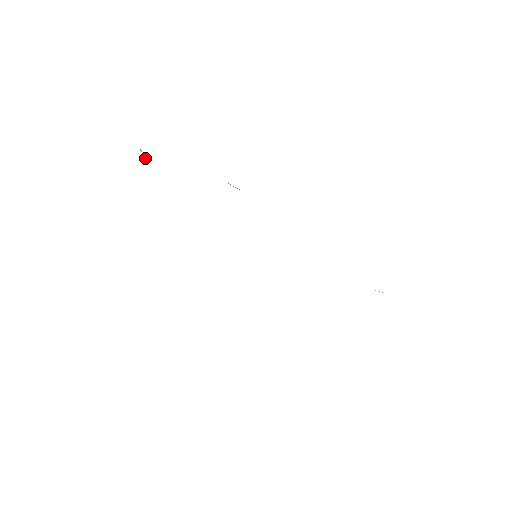
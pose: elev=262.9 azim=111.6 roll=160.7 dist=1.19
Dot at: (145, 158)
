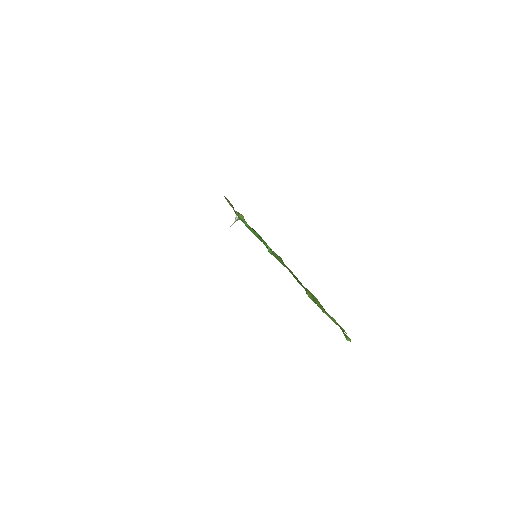
Dot at: (232, 224)
